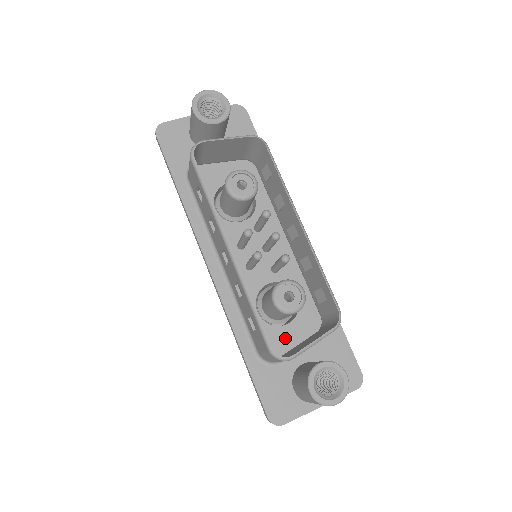
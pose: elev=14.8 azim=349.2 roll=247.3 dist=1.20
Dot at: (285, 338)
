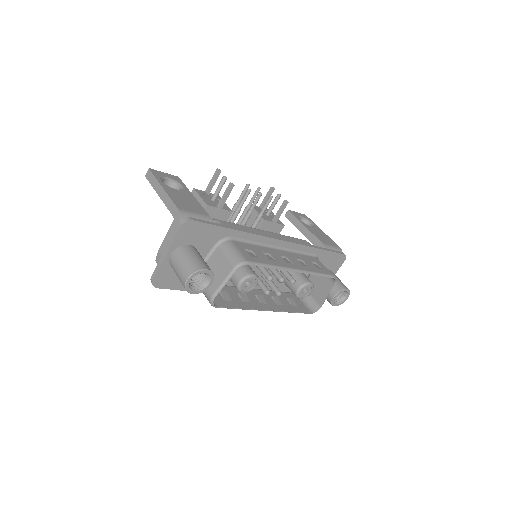
Dot at: occluded
